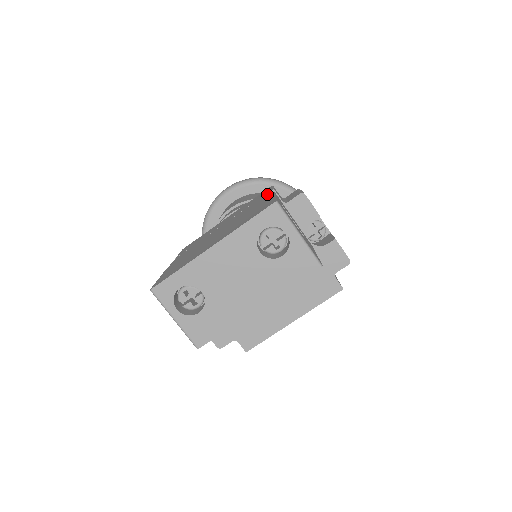
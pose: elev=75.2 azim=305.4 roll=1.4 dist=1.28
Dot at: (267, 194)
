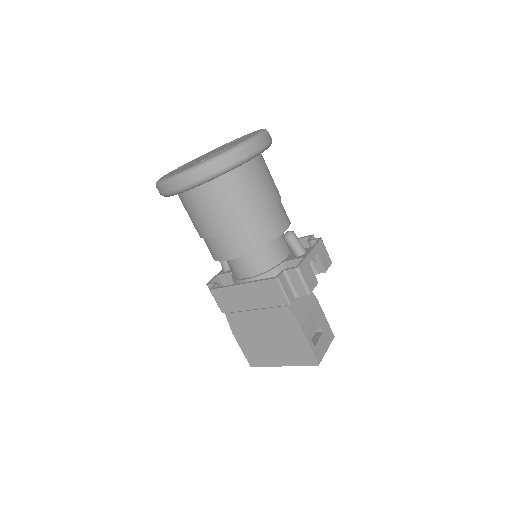
Dot at: (289, 314)
